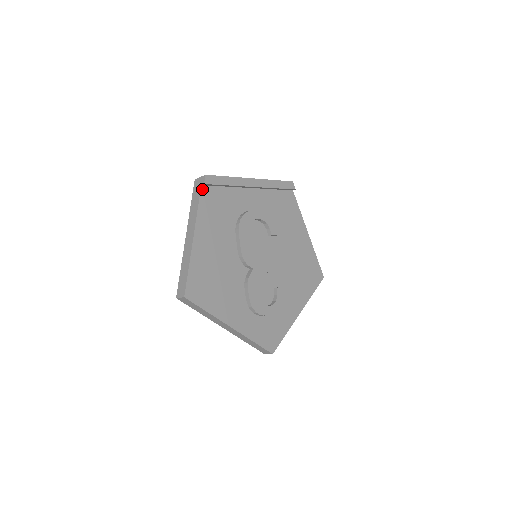
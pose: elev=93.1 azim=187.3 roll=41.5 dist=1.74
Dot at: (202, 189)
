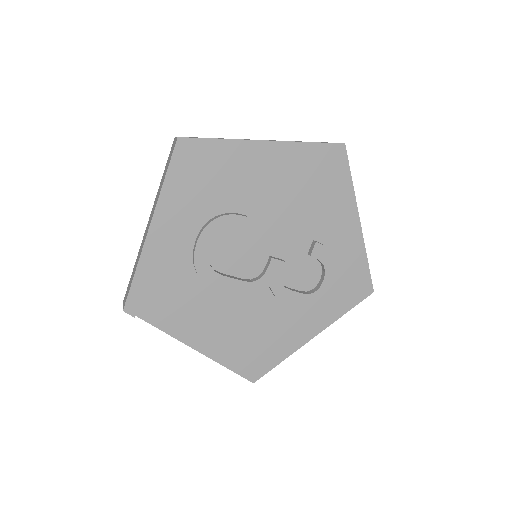
Dot at: (140, 316)
